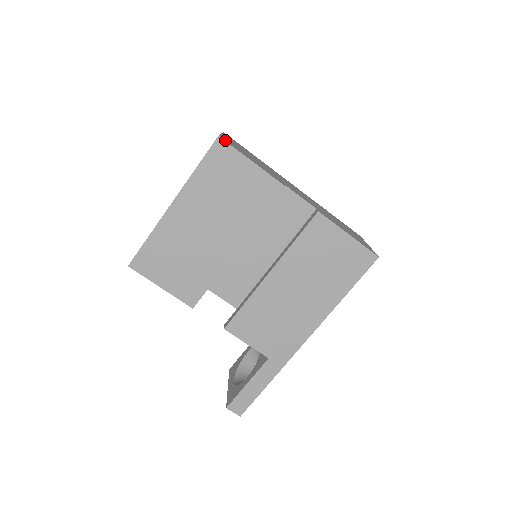
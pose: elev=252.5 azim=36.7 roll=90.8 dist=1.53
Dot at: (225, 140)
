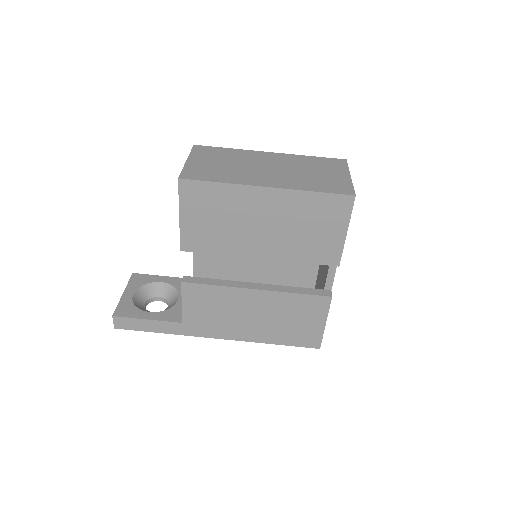
Dot at: (354, 200)
